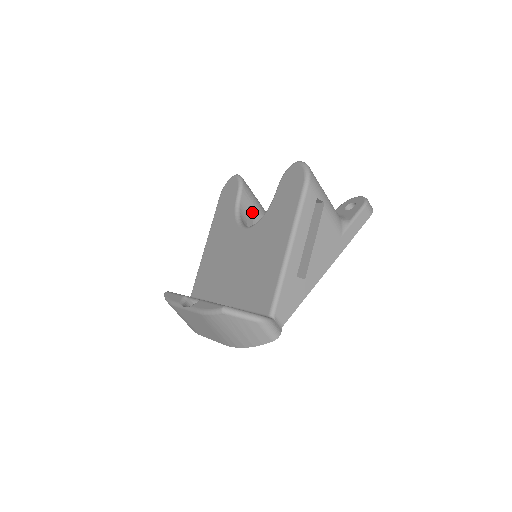
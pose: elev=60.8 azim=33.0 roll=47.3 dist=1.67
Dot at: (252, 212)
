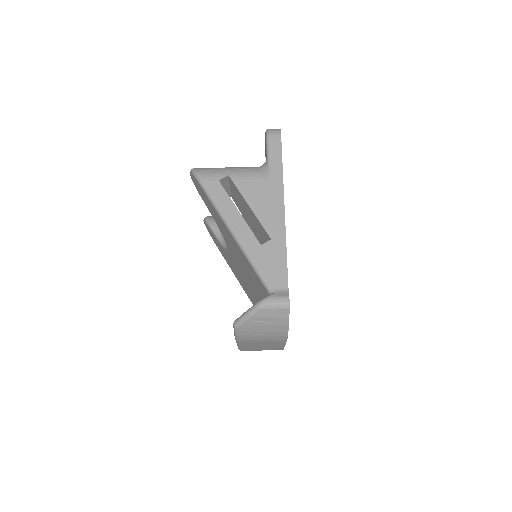
Dot at: occluded
